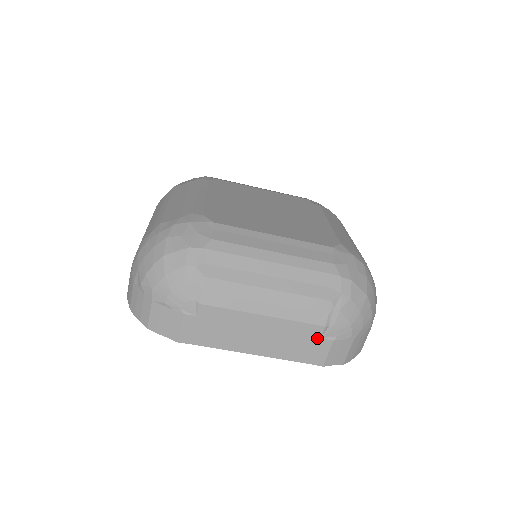
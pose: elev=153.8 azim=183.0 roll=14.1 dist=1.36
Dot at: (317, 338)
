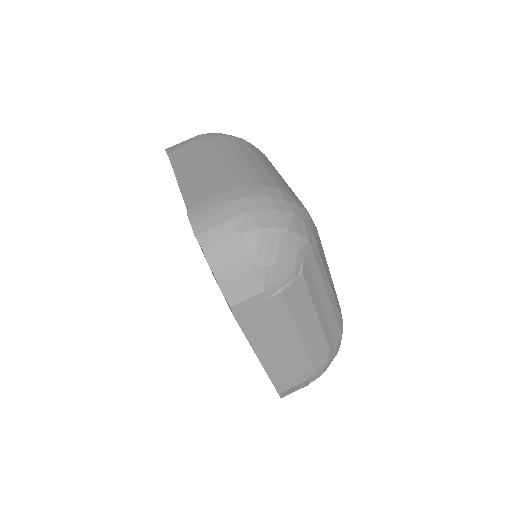
Dot at: (303, 373)
